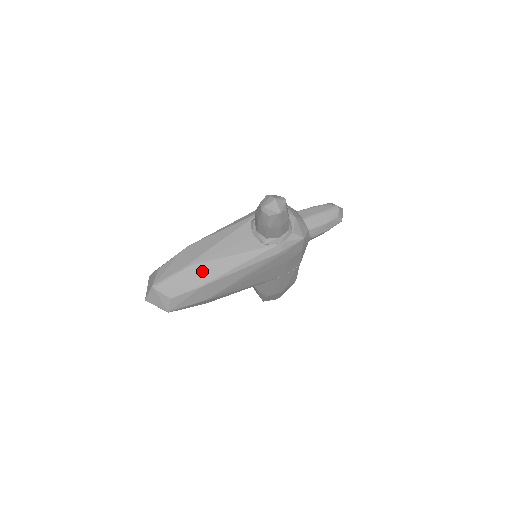
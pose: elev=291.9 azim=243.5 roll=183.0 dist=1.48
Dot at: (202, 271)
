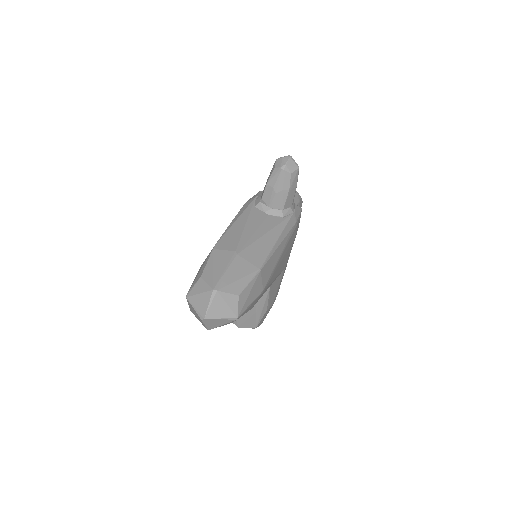
Dot at: (251, 256)
